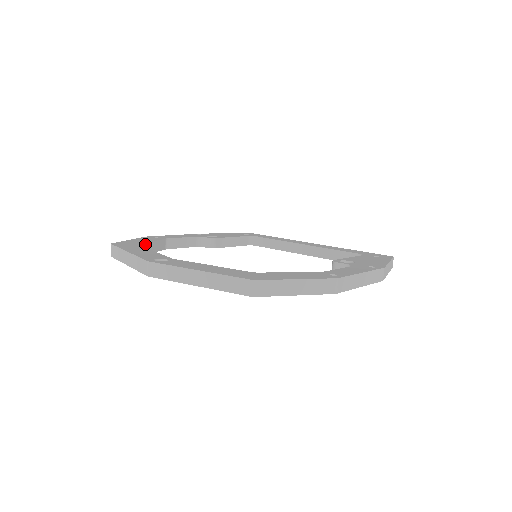
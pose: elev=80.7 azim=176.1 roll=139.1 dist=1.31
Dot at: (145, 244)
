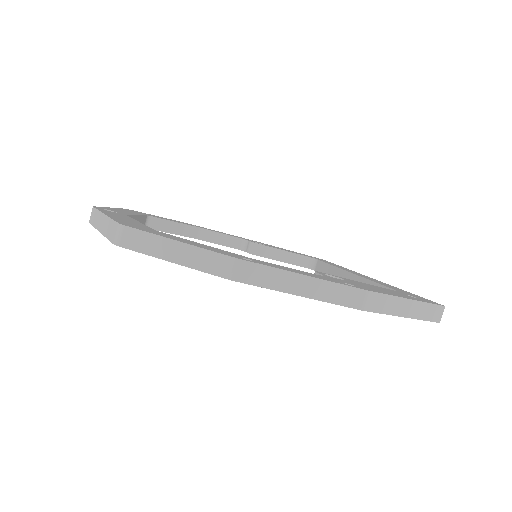
Dot at: (160, 219)
